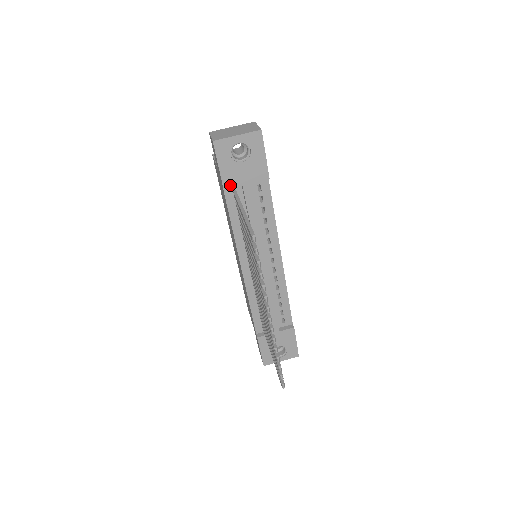
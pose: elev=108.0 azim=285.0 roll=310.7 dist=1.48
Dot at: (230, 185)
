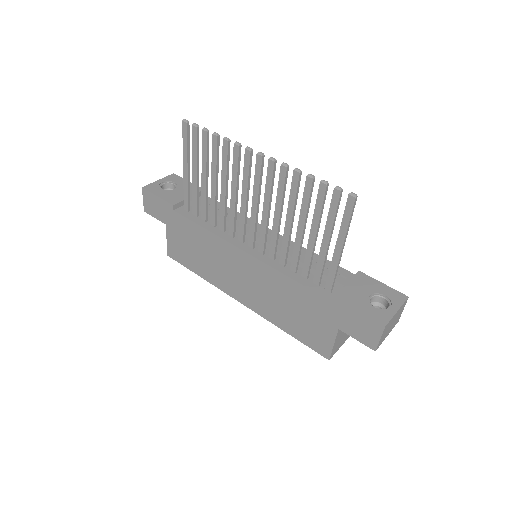
Dot at: (176, 202)
